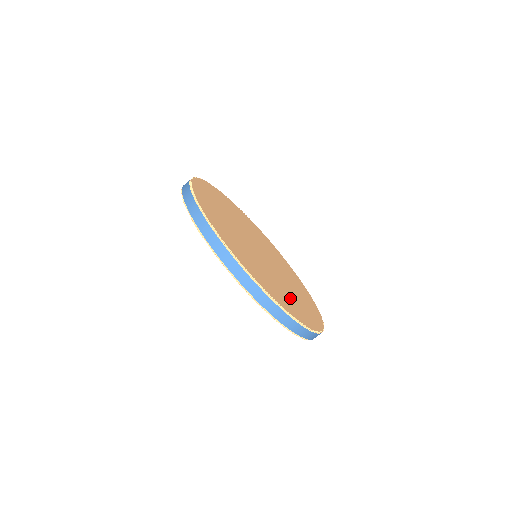
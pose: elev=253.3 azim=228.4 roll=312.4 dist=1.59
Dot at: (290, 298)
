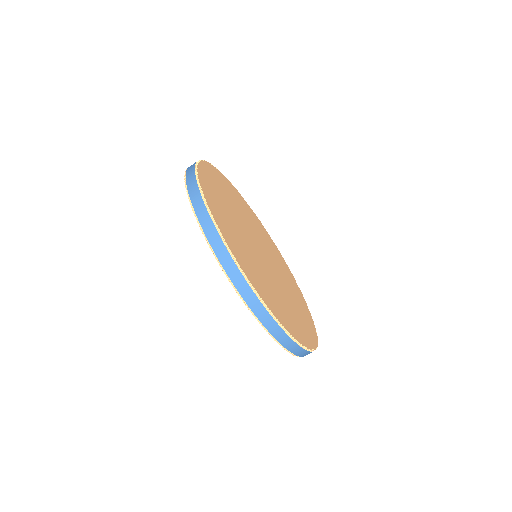
Dot at: (297, 310)
